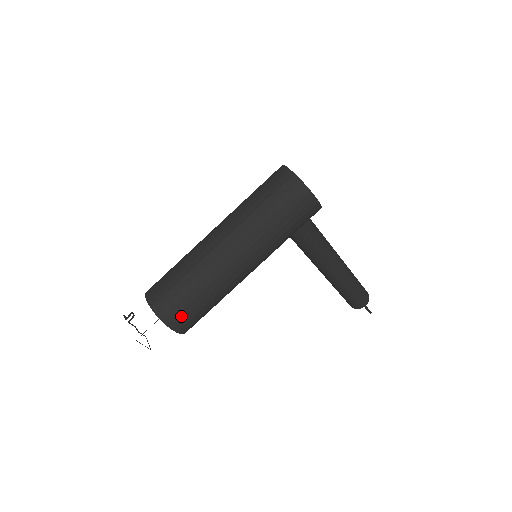
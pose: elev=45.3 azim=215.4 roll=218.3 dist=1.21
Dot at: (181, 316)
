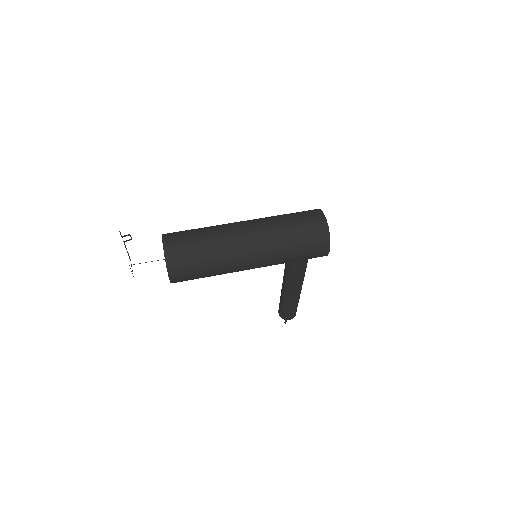
Dot at: (183, 274)
